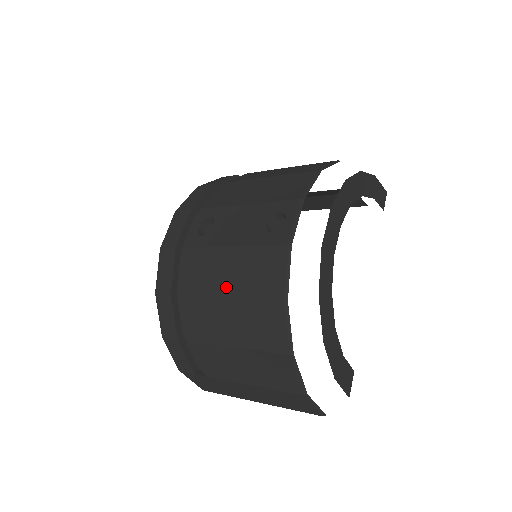
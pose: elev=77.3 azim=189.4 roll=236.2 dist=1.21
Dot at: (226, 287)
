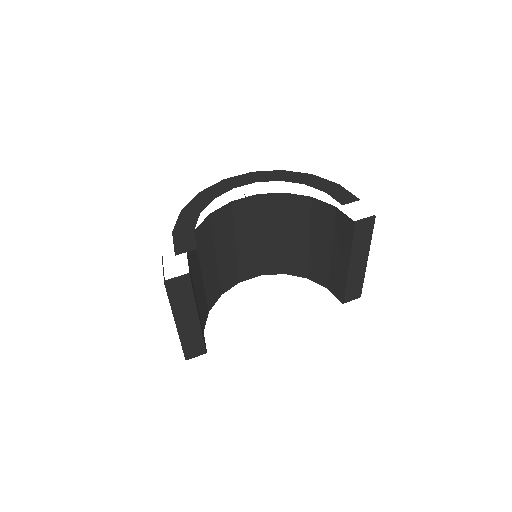
Dot at: occluded
